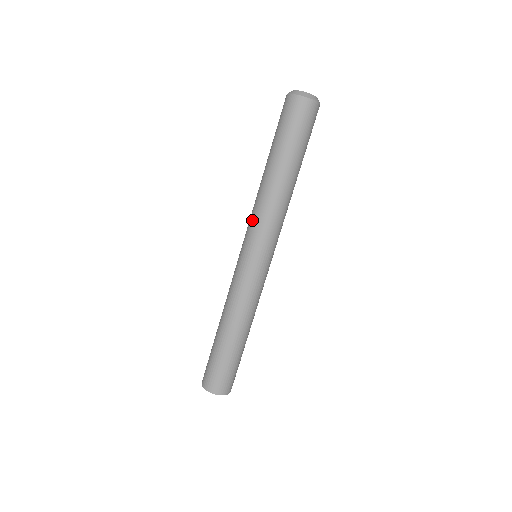
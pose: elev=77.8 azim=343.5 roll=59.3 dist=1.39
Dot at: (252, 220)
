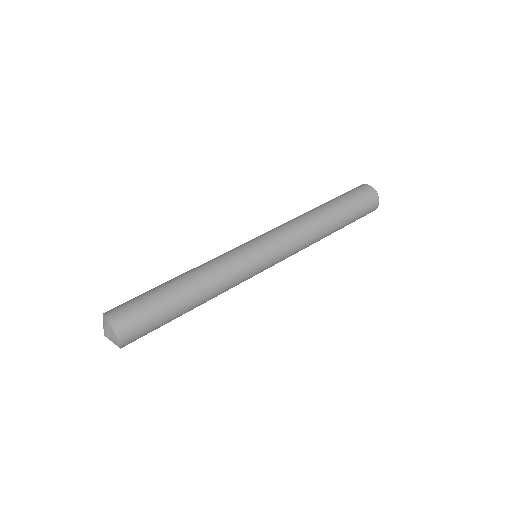
Dot at: occluded
